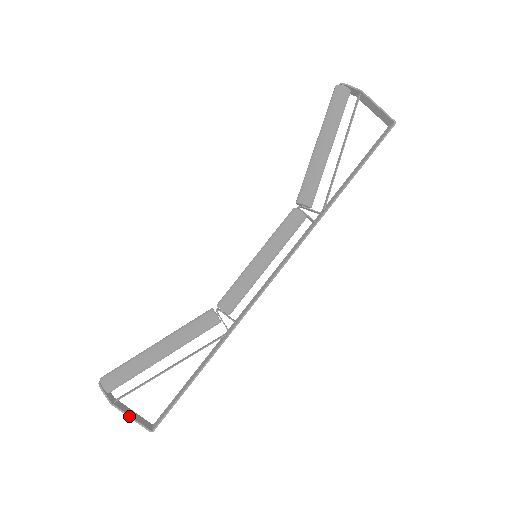
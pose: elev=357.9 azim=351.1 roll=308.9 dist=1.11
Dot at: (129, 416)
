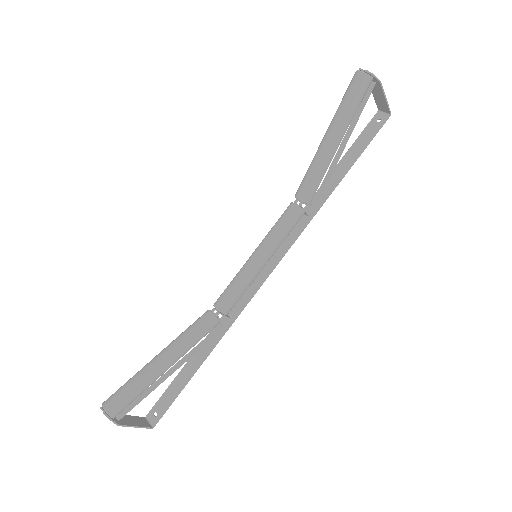
Dot at: (134, 427)
